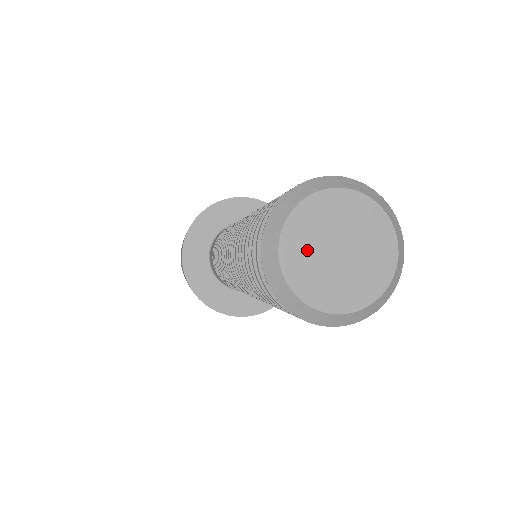
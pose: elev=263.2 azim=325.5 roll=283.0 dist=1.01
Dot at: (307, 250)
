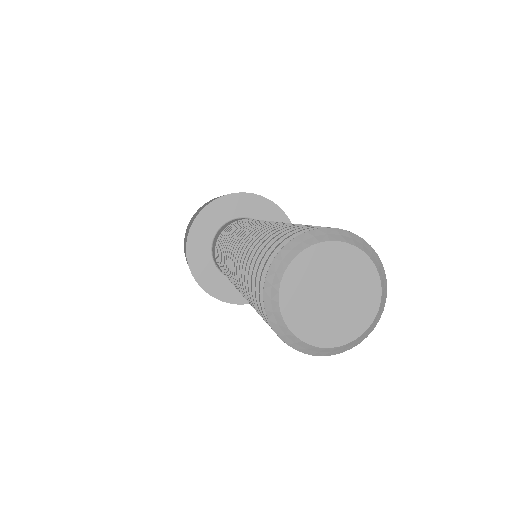
Dot at: (311, 316)
